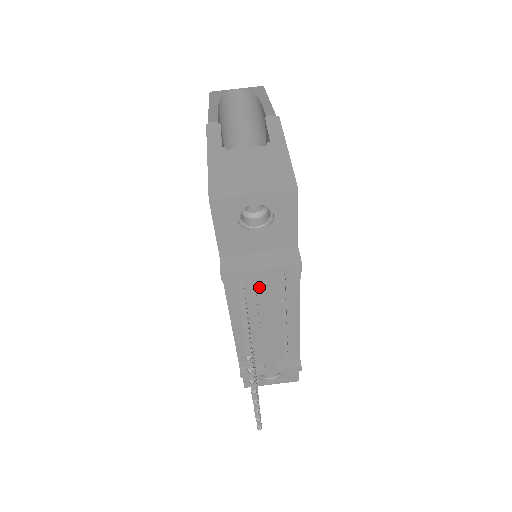
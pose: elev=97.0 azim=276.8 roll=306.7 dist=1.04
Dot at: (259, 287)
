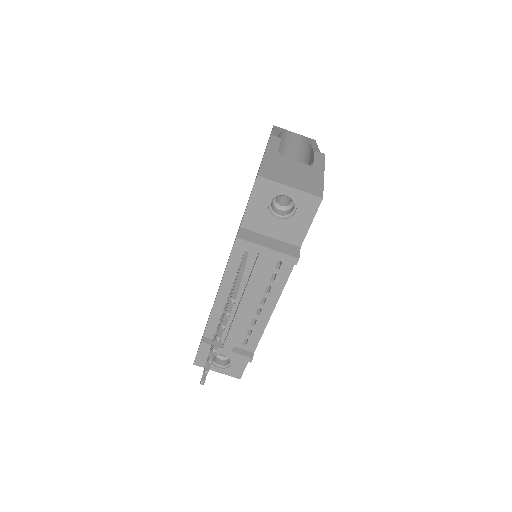
Dot at: (258, 263)
